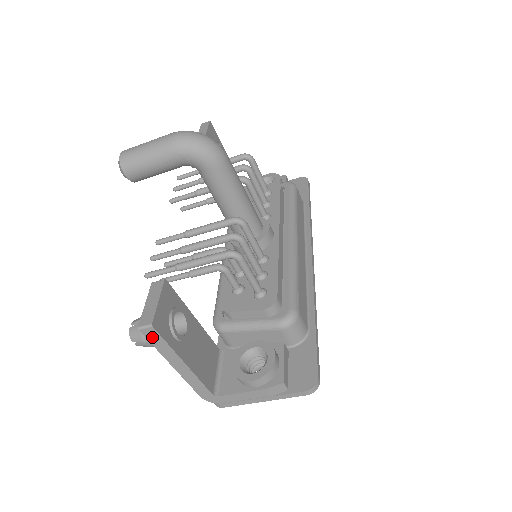
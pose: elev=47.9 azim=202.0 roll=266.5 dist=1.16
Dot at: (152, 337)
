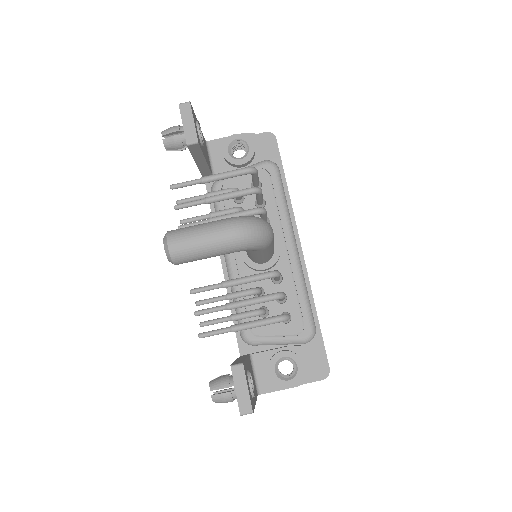
Dot at: occluded
